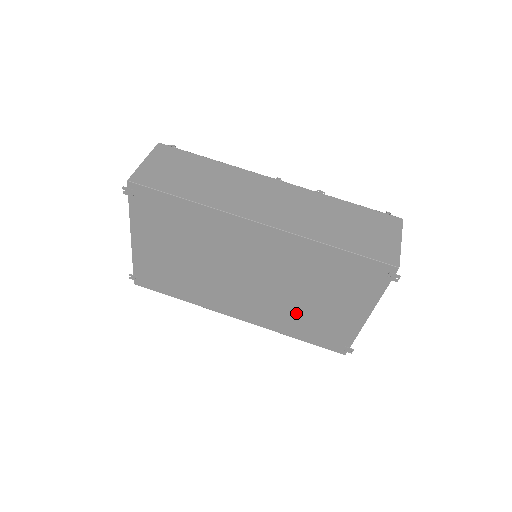
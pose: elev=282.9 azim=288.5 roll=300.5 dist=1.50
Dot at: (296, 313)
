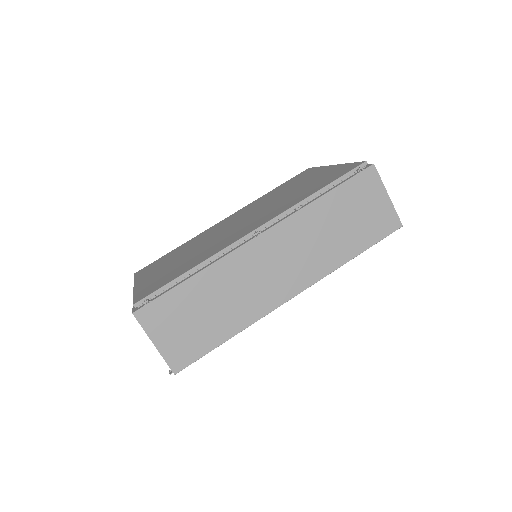
Dot at: occluded
